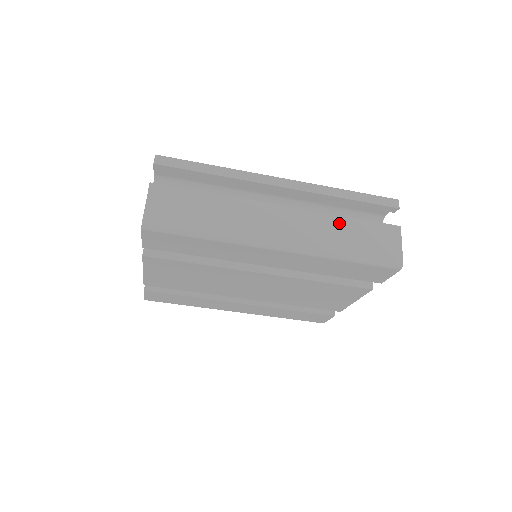
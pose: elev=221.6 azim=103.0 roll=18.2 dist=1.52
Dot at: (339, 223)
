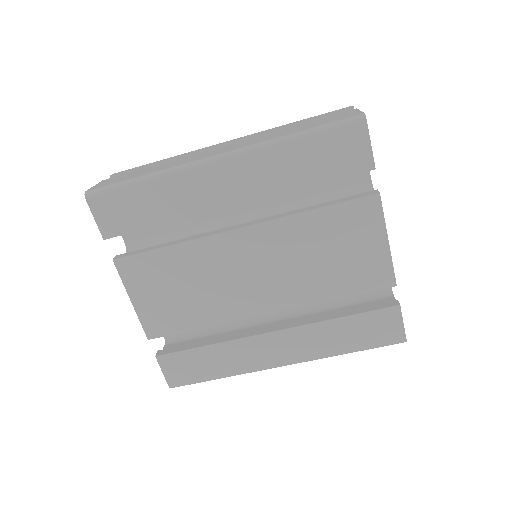
Dot at: (284, 130)
